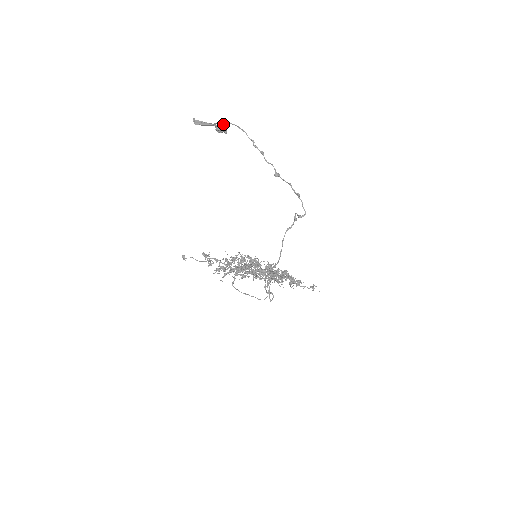
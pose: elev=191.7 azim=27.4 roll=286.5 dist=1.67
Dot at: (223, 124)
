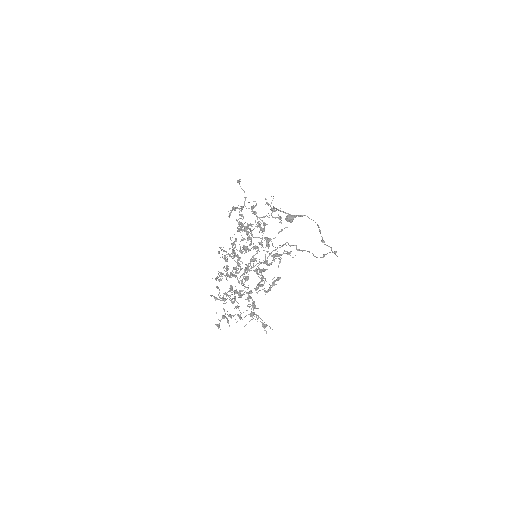
Dot at: occluded
